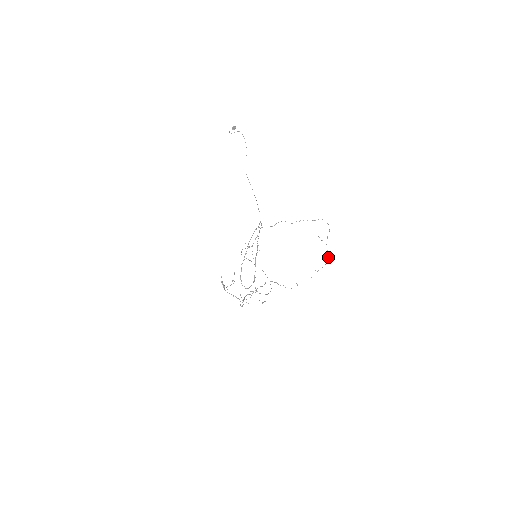
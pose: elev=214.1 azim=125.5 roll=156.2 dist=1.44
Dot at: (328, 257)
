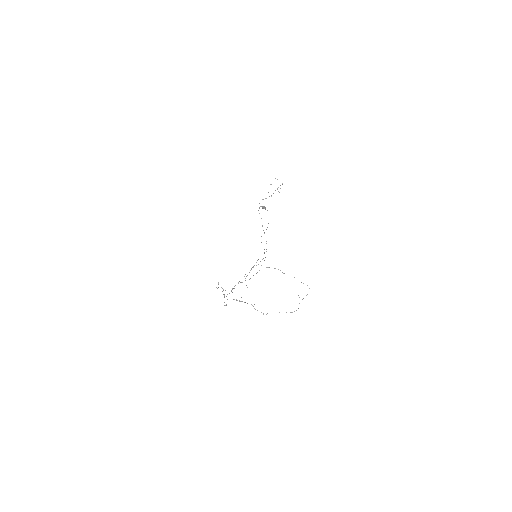
Dot at: occluded
